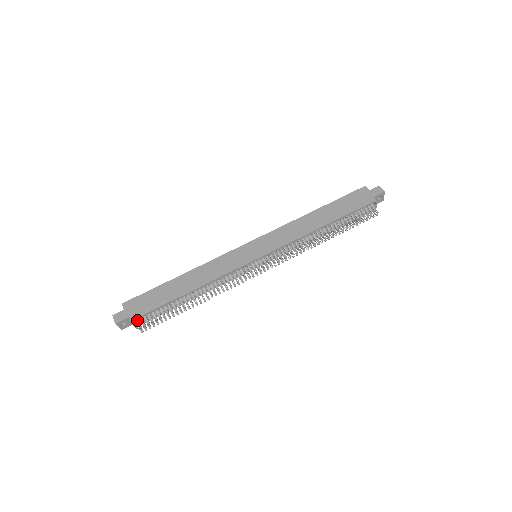
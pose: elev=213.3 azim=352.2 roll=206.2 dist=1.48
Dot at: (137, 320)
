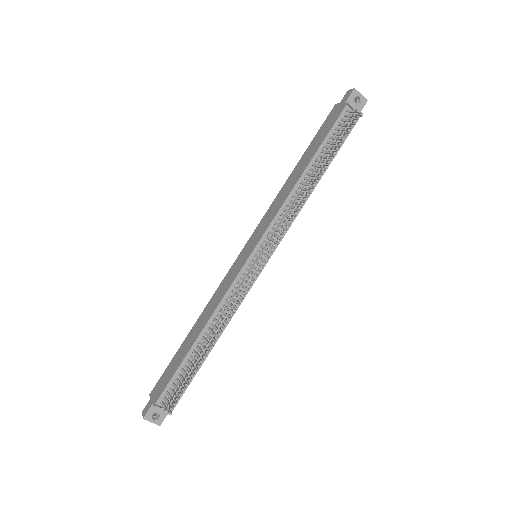
Dot at: (161, 402)
